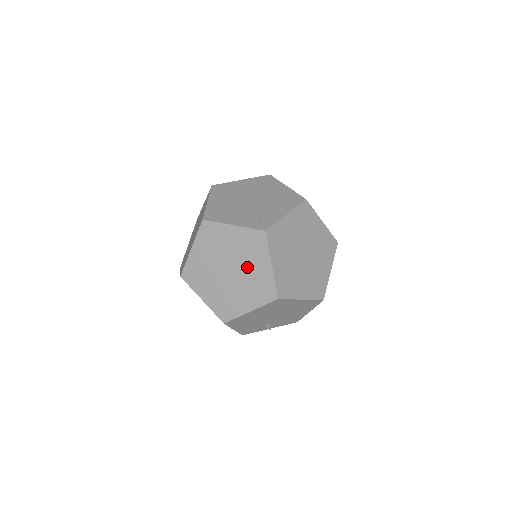
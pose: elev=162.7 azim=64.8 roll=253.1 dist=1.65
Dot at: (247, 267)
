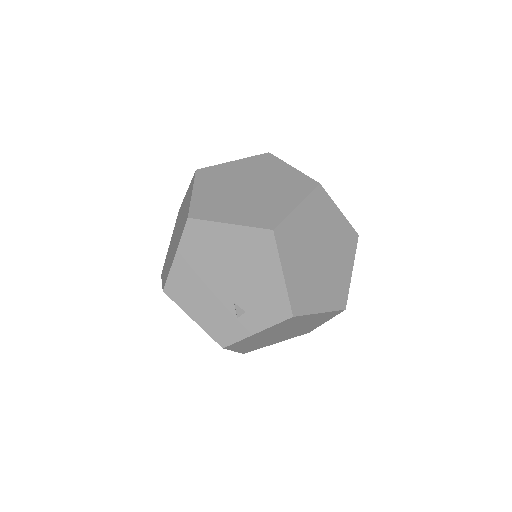
Dot at: (183, 215)
